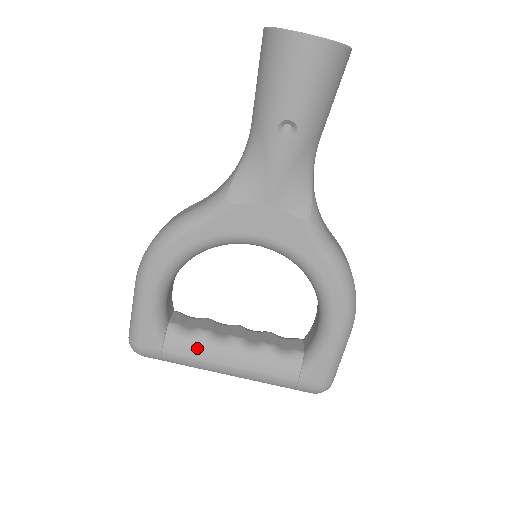
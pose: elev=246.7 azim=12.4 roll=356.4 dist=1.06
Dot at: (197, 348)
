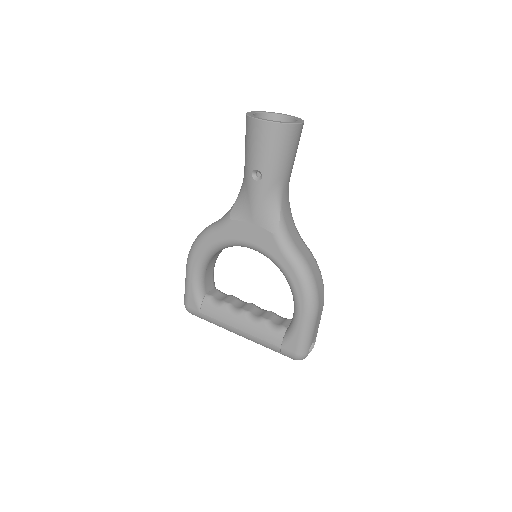
Dot at: (220, 313)
